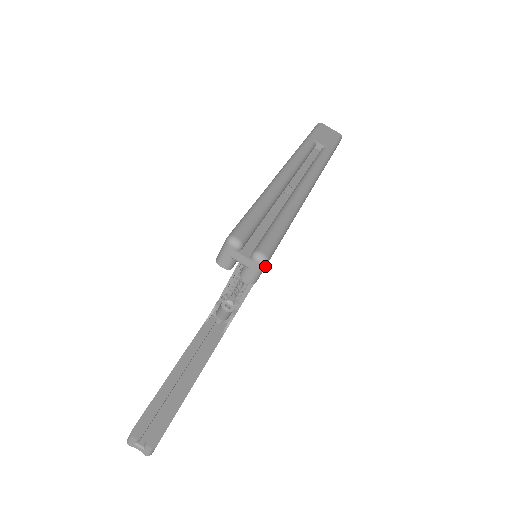
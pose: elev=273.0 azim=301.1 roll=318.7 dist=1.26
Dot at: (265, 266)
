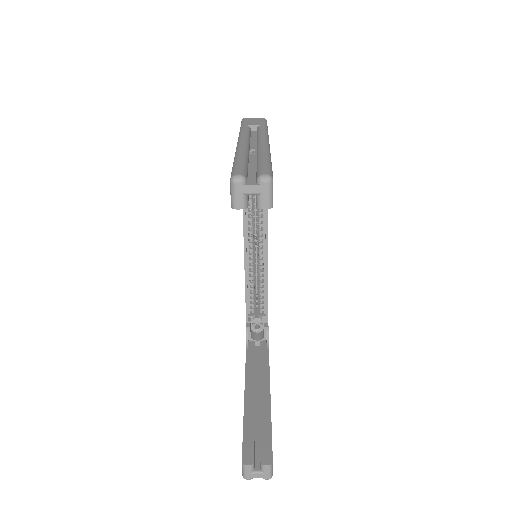
Dot at: occluded
